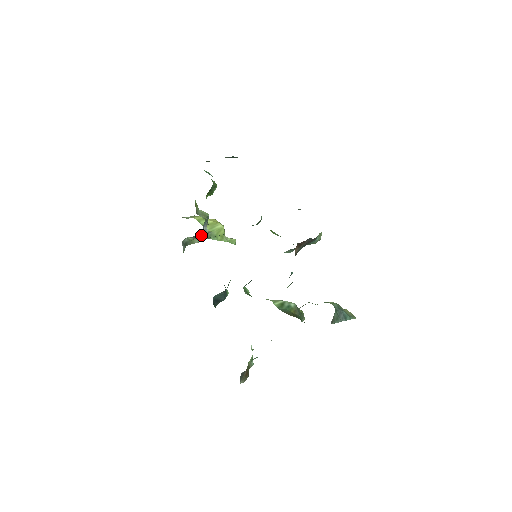
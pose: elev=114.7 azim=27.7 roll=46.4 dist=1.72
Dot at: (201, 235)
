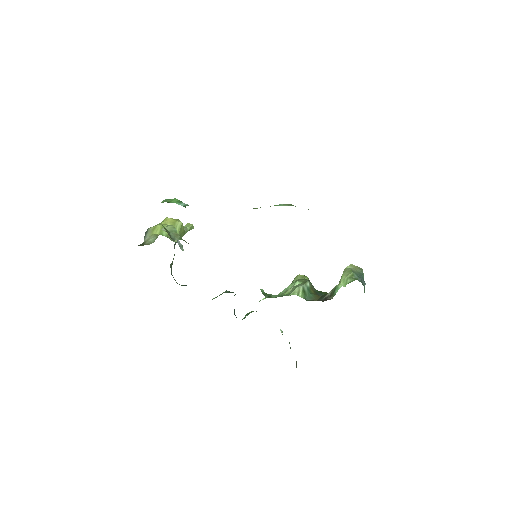
Dot at: occluded
